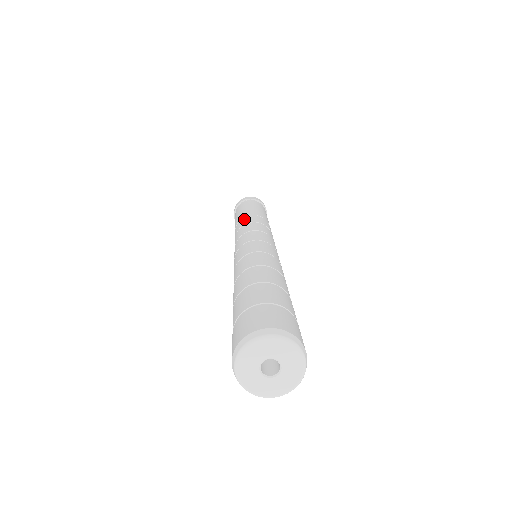
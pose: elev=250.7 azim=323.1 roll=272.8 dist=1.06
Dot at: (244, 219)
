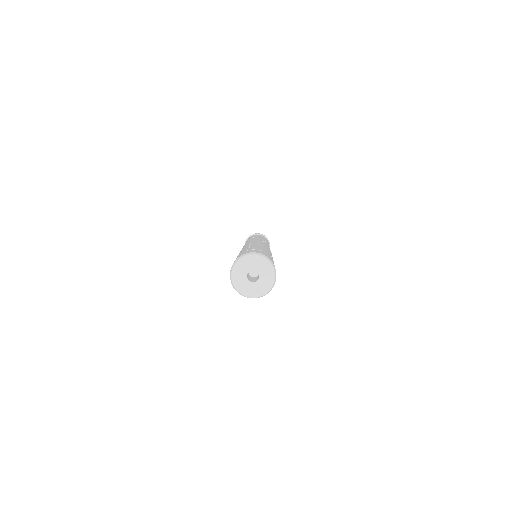
Dot at: occluded
